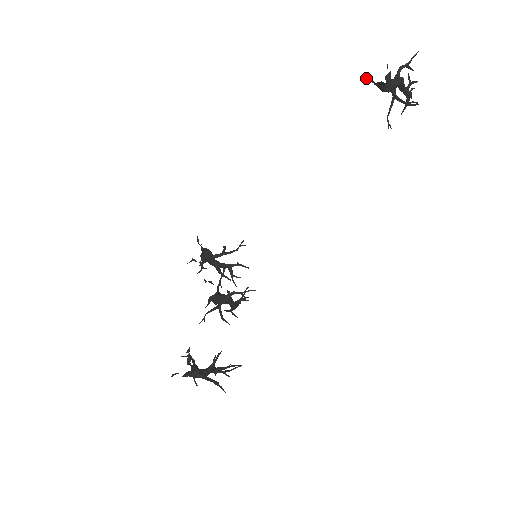
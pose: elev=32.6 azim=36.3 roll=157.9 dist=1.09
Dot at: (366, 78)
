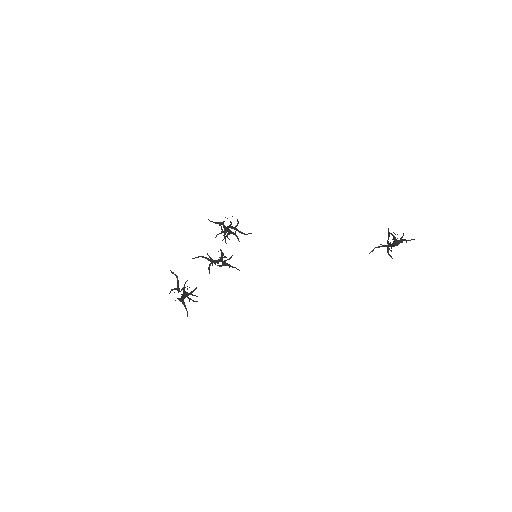
Dot at: (388, 231)
